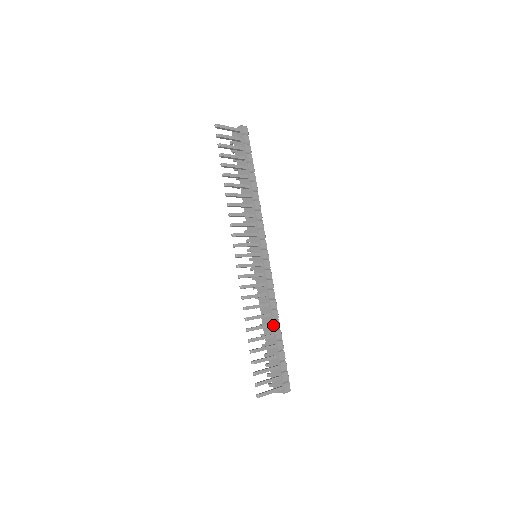
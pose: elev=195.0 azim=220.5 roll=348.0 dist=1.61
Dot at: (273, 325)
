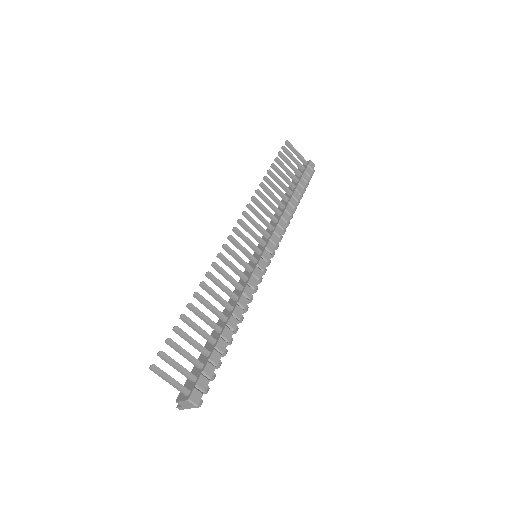
Dot at: (228, 319)
